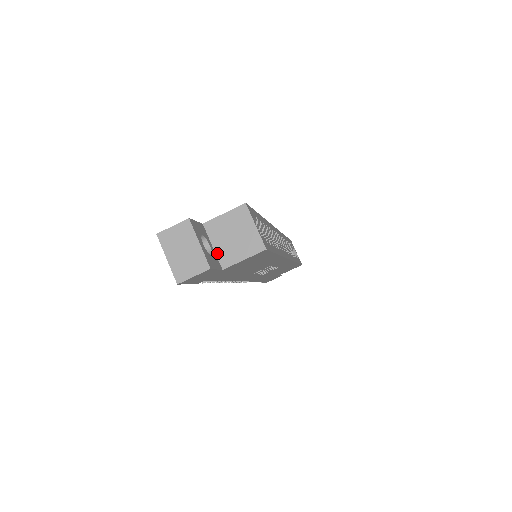
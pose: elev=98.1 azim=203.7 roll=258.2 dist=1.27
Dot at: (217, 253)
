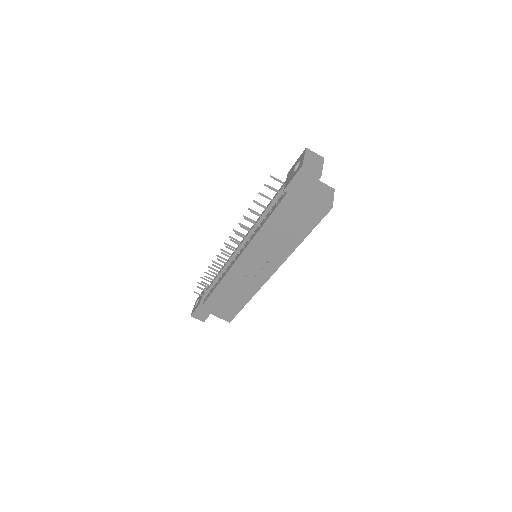
Dot at: occluded
